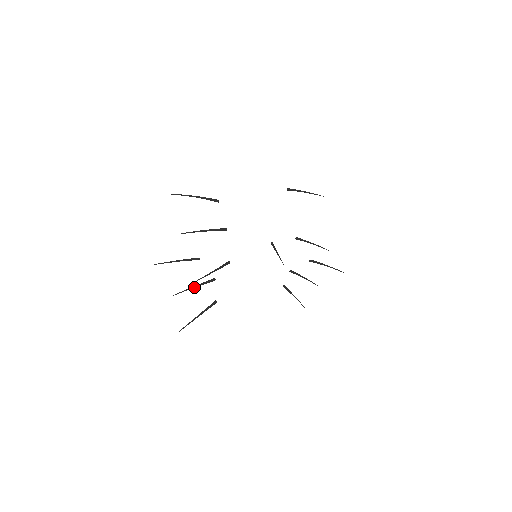
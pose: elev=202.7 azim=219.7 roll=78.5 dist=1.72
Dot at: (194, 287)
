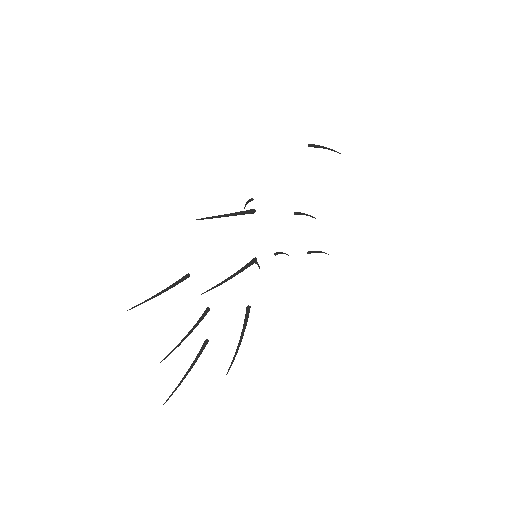
Dot at: (188, 335)
